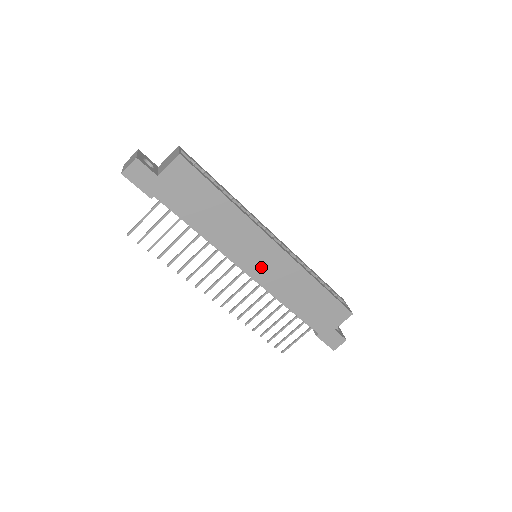
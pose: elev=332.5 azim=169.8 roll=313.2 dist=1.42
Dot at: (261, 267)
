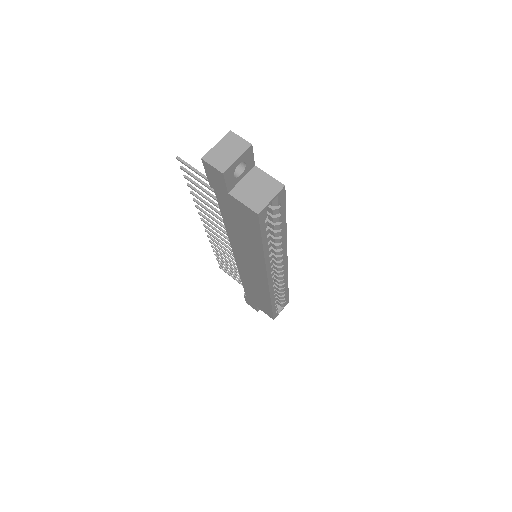
Dot at: (246, 267)
